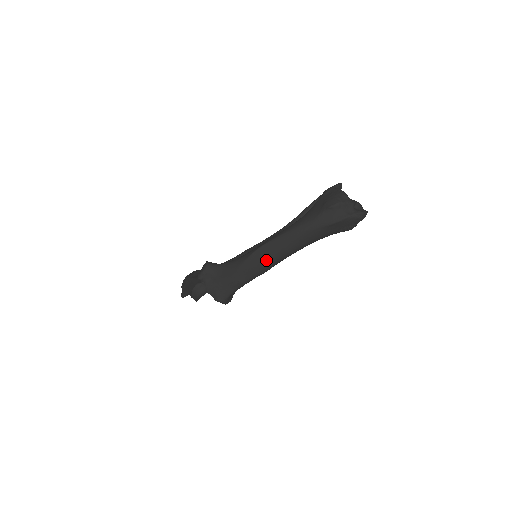
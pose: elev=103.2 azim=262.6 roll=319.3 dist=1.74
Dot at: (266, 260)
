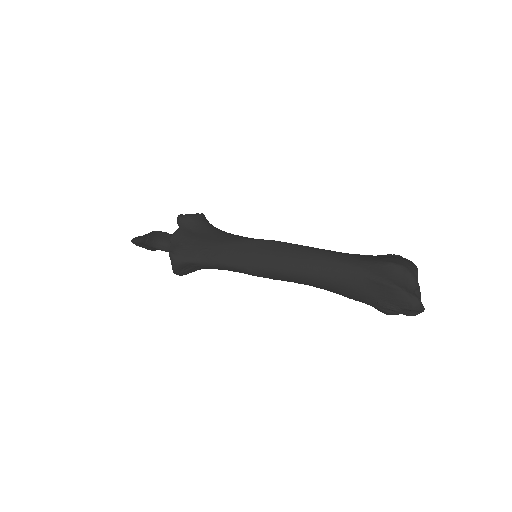
Dot at: (269, 258)
